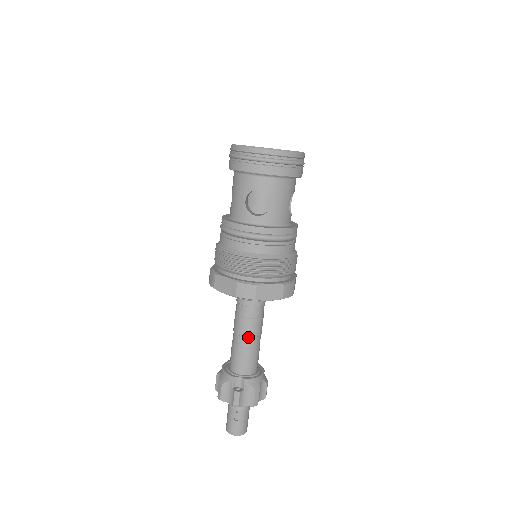
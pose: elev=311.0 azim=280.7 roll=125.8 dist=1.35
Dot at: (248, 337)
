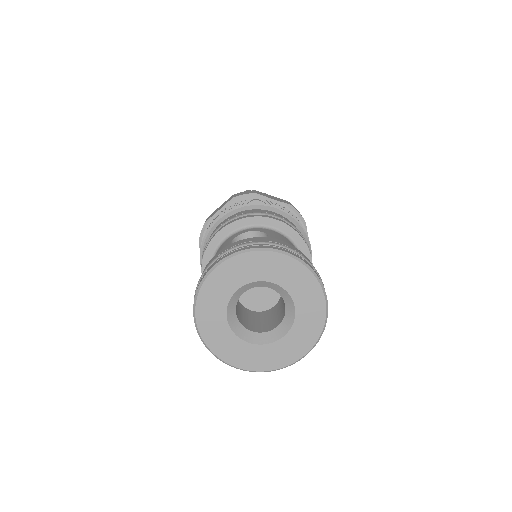
Dot at: occluded
